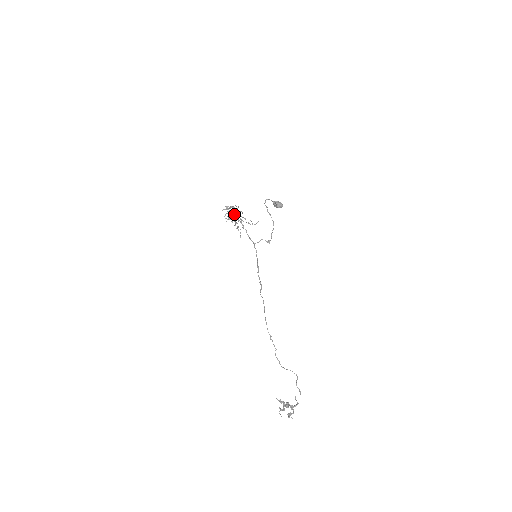
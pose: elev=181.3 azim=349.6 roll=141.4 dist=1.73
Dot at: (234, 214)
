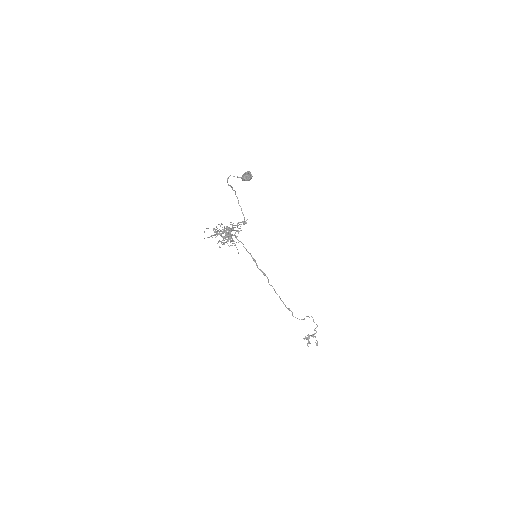
Dot at: occluded
